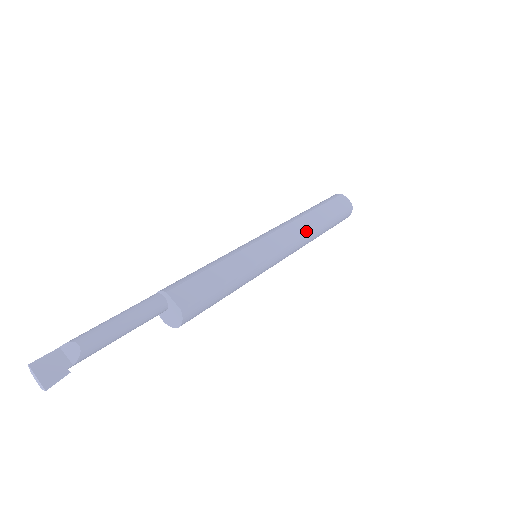
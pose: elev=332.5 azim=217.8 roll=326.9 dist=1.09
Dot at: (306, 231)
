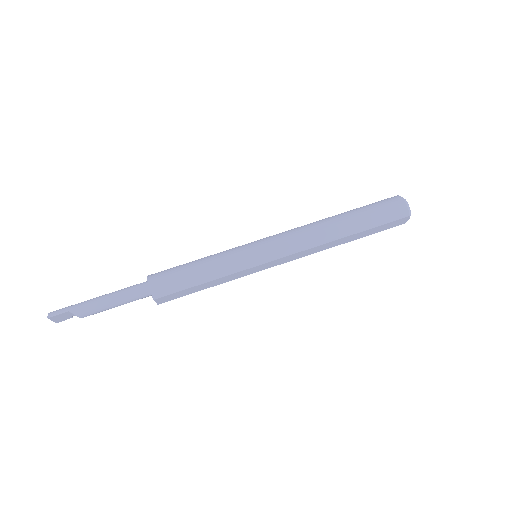
Dot at: occluded
